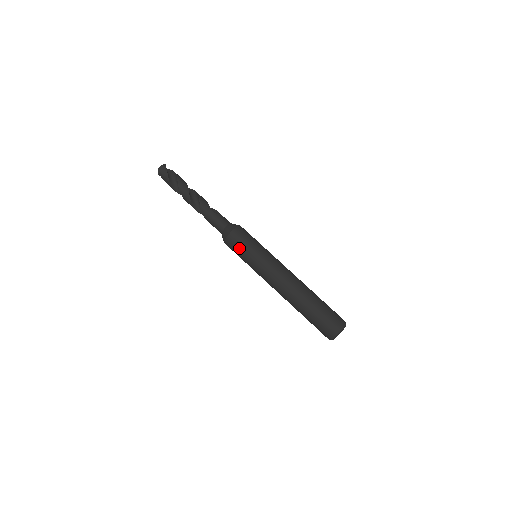
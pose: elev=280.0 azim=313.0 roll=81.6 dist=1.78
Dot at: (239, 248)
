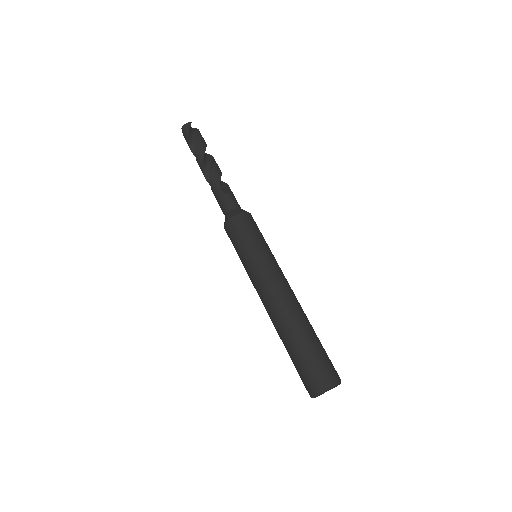
Dot at: (234, 241)
